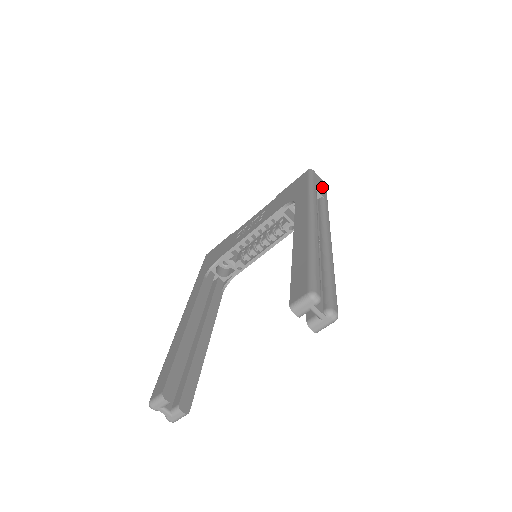
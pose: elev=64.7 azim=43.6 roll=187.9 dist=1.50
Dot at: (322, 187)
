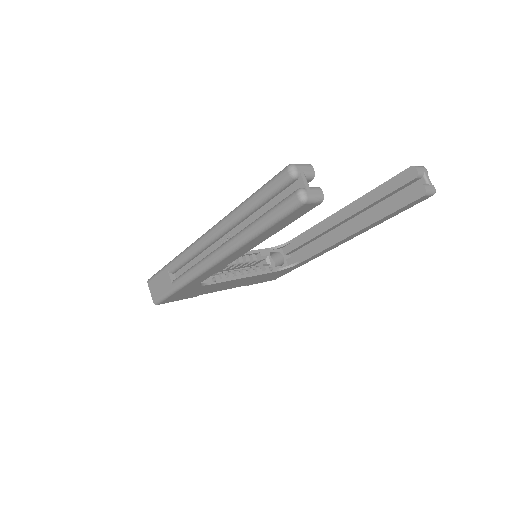
Dot at: occluded
